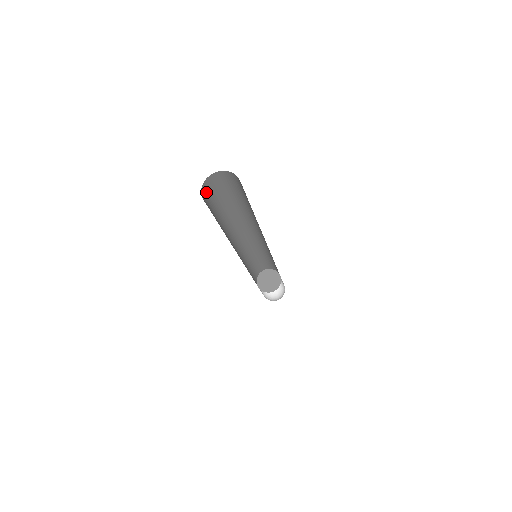
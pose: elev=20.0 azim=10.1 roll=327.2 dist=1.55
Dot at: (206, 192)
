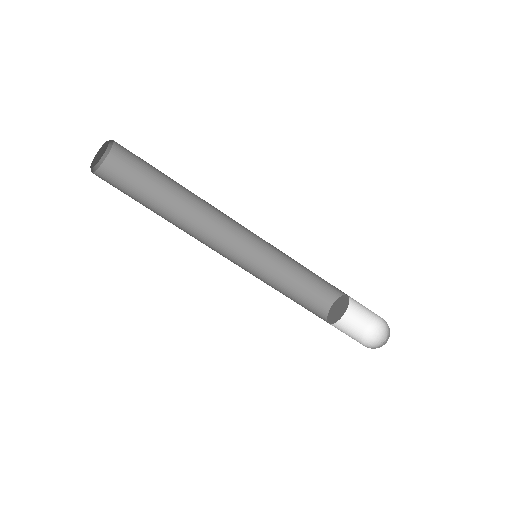
Dot at: (113, 173)
